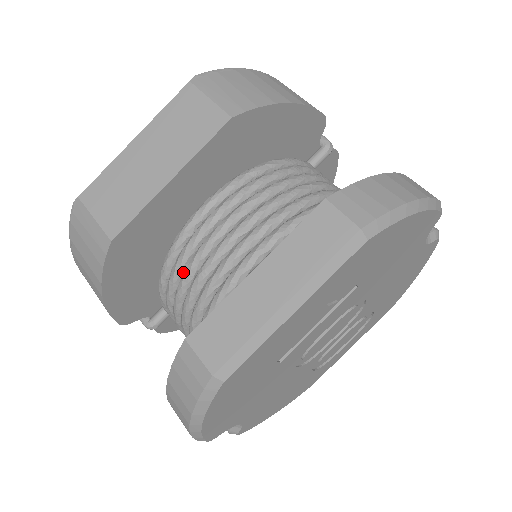
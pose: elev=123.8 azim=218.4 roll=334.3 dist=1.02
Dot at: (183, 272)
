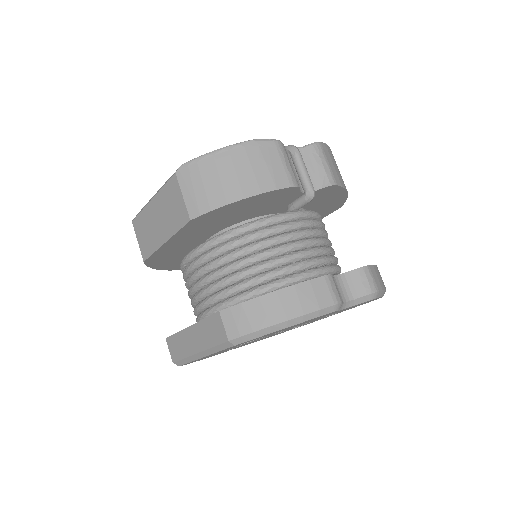
Dot at: occluded
